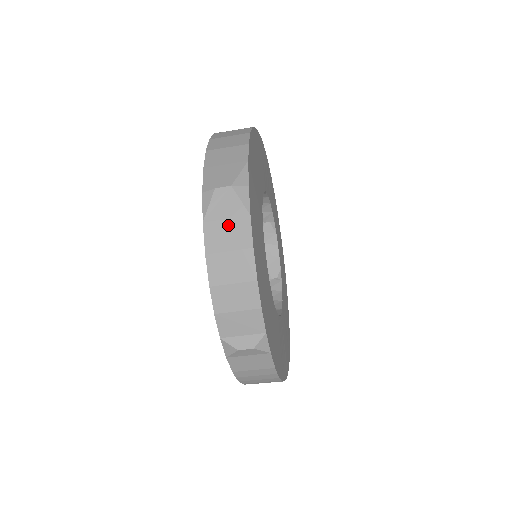
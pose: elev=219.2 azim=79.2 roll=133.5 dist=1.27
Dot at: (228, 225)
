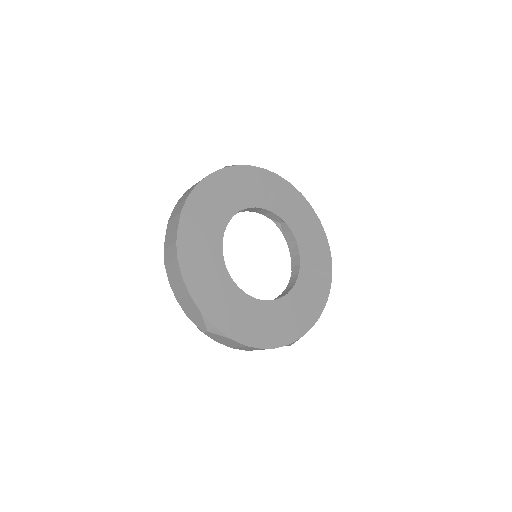
Dot at: (226, 342)
